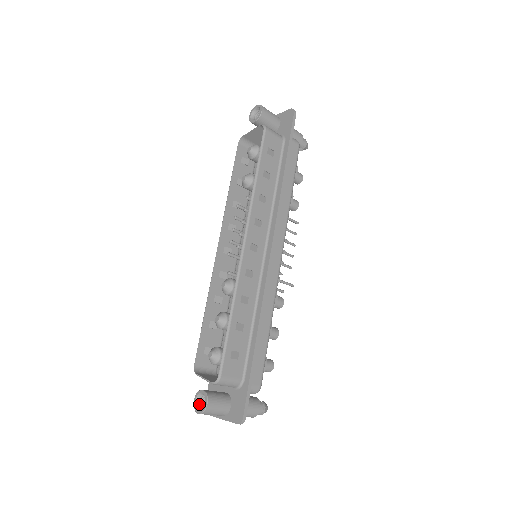
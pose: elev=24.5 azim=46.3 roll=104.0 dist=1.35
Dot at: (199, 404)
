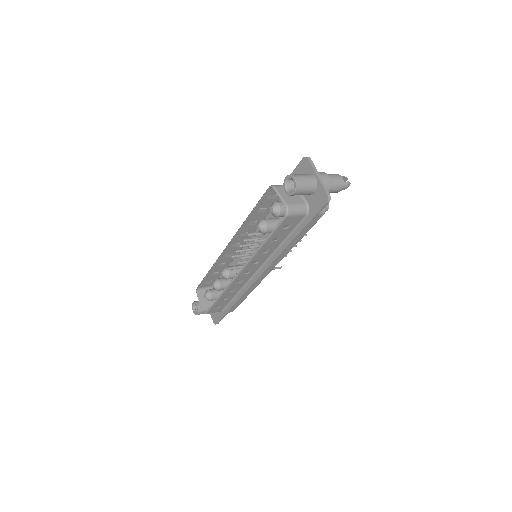
Dot at: (195, 306)
